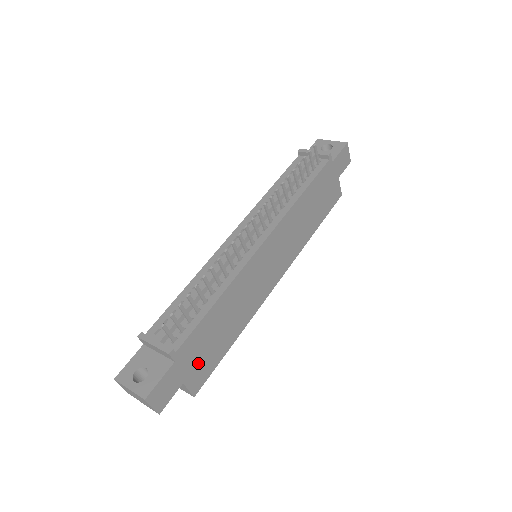
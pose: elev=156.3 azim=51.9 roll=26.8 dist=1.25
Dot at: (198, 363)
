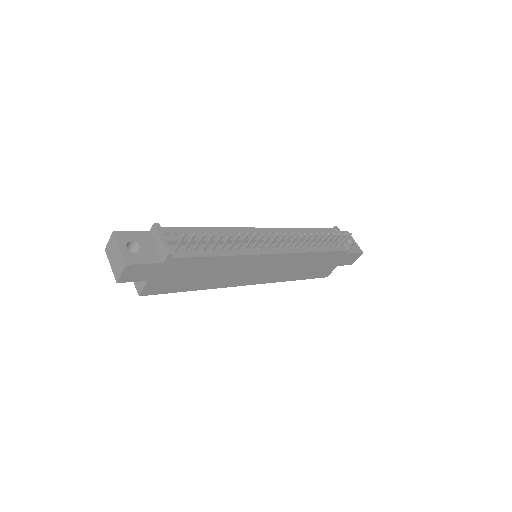
Dot at: (168, 279)
